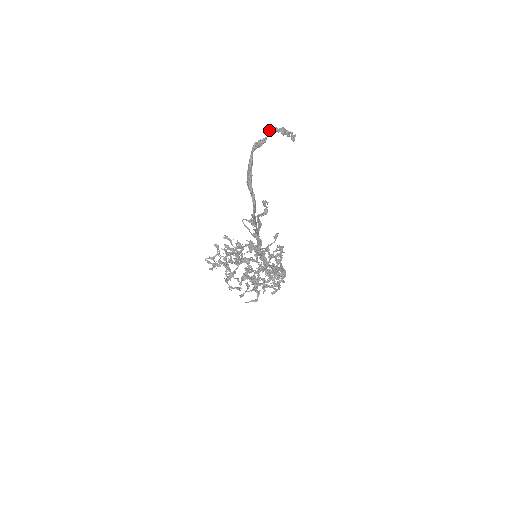
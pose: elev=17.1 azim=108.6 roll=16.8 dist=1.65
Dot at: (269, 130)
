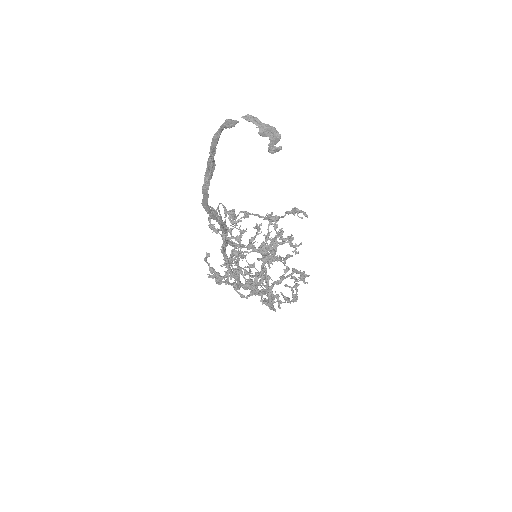
Dot at: (245, 115)
